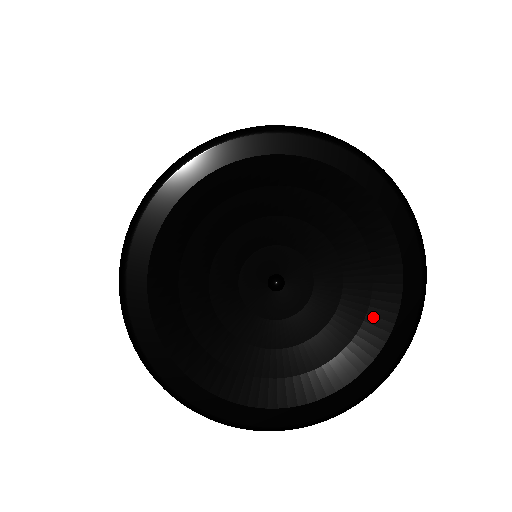
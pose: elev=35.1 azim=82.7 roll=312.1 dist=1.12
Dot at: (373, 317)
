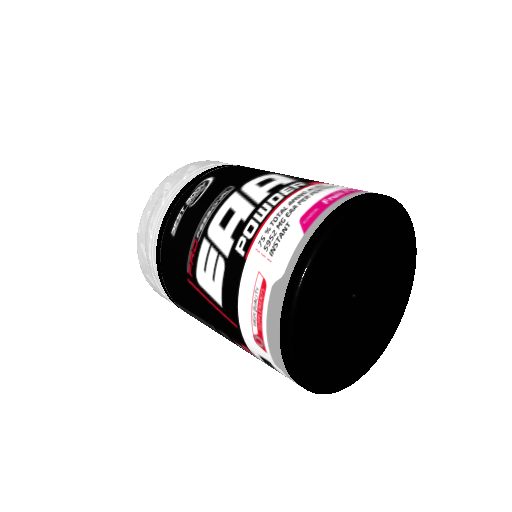
Dot at: (372, 341)
